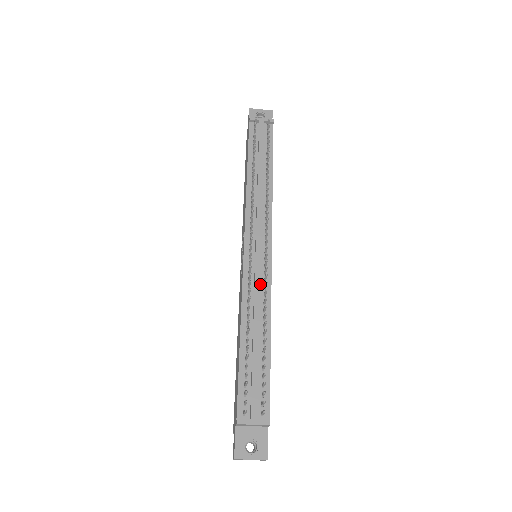
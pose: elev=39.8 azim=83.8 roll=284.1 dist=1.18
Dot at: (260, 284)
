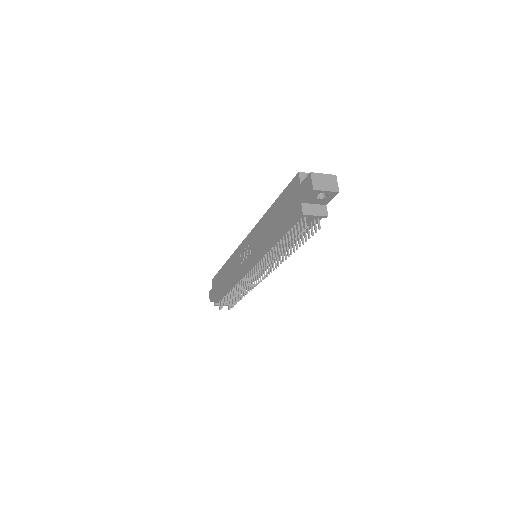
Dot at: occluded
